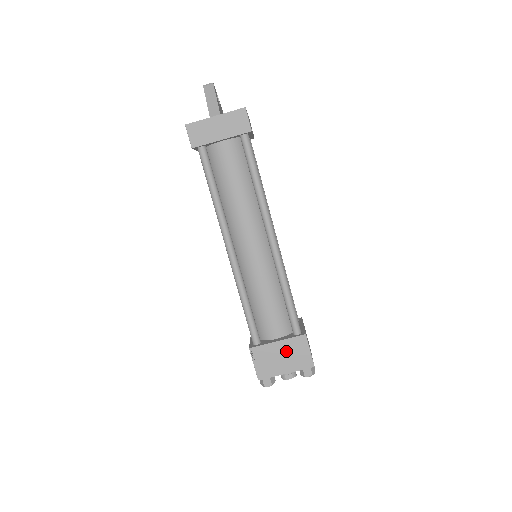
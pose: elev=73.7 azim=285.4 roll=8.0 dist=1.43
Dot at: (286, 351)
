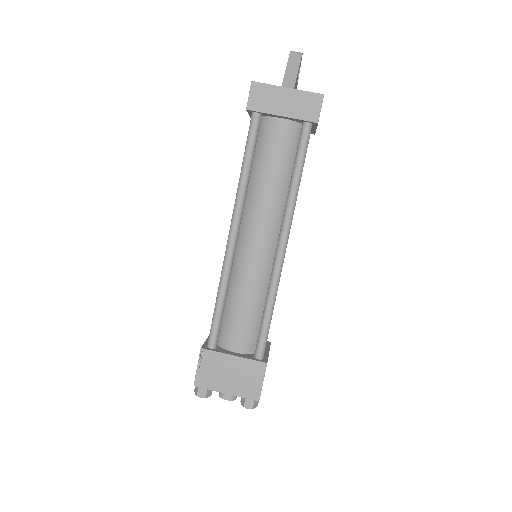
Dot at: (238, 370)
